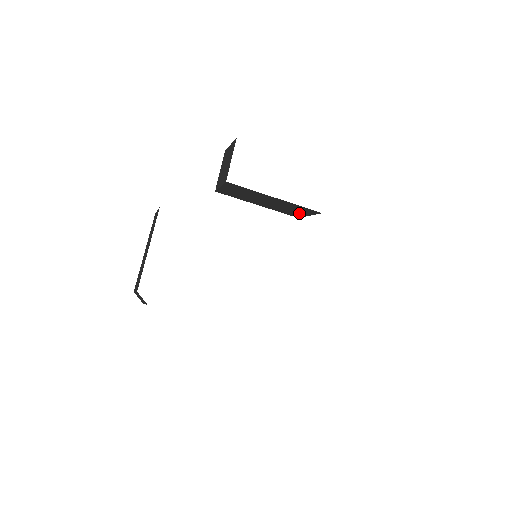
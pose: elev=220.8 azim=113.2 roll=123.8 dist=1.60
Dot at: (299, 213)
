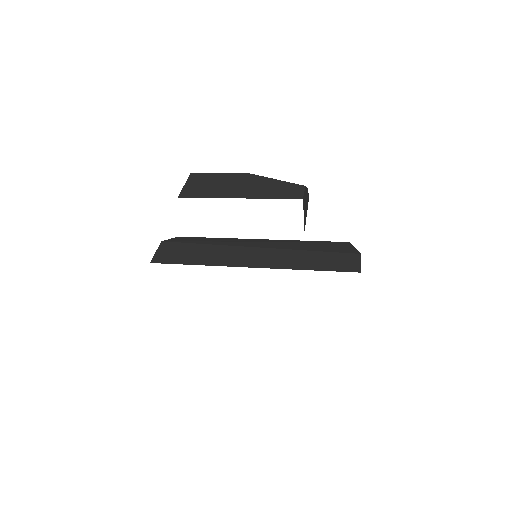
Dot at: occluded
